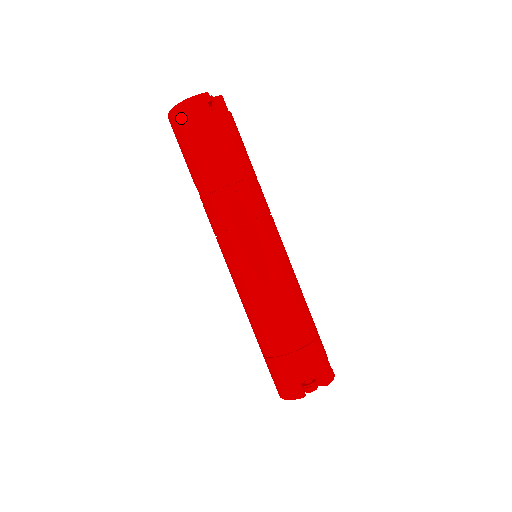
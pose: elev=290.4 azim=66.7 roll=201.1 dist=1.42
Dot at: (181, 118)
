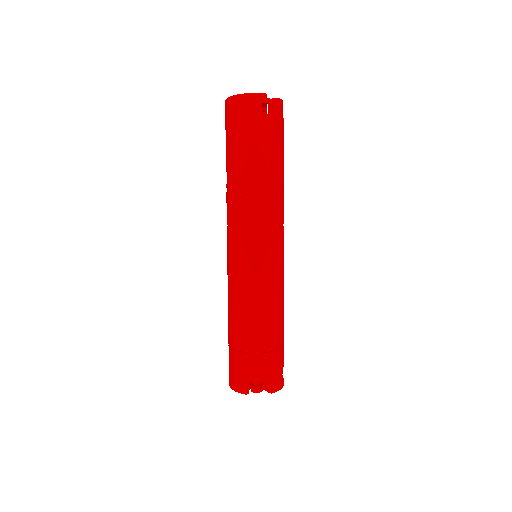
Dot at: (234, 109)
